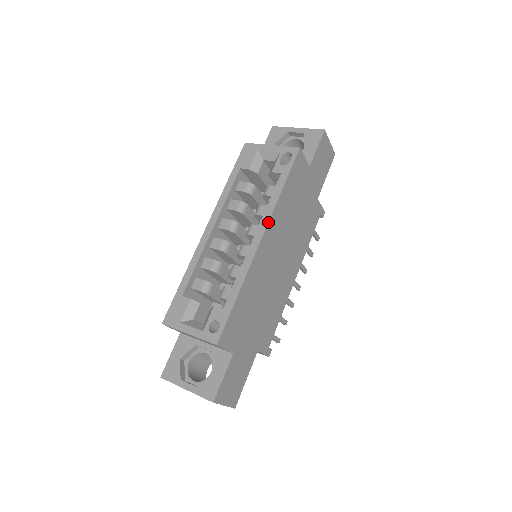
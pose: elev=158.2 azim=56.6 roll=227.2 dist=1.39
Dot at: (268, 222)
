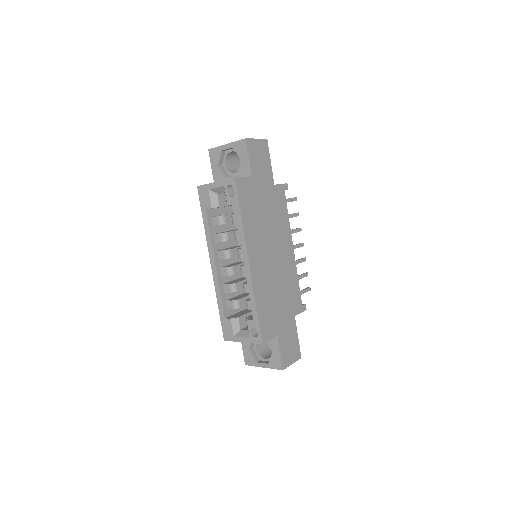
Dot at: (246, 247)
